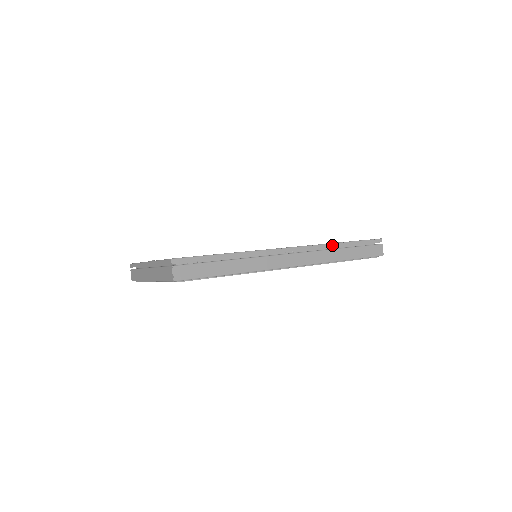
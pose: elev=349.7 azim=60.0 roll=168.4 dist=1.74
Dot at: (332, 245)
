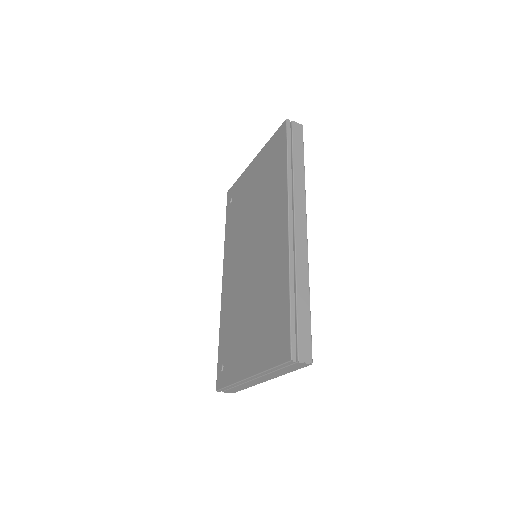
Dot at: (289, 176)
